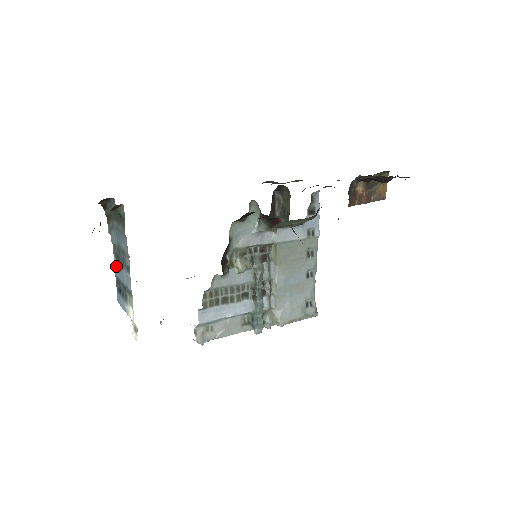
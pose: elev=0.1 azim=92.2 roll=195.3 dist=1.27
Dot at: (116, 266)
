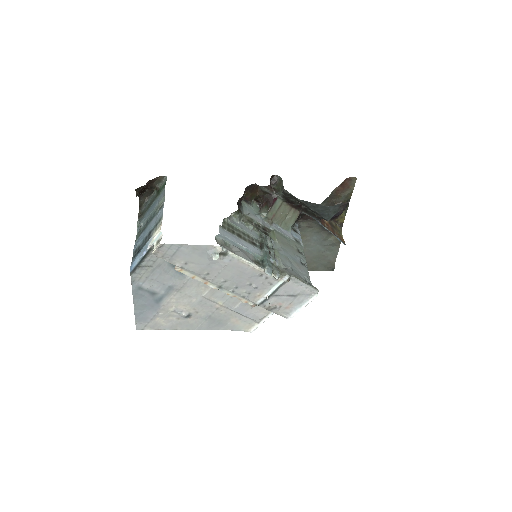
Dot at: (139, 239)
